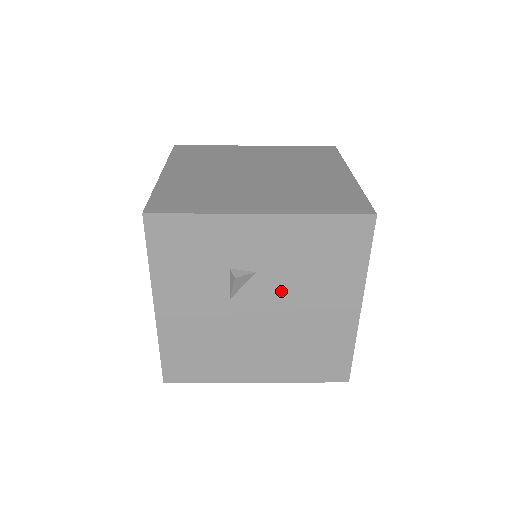
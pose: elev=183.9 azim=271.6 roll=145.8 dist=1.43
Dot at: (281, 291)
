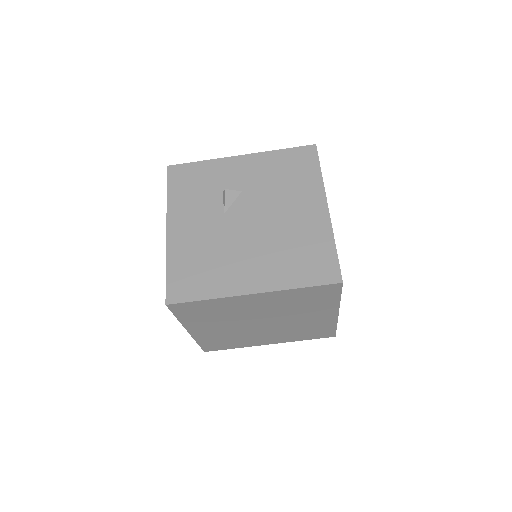
Dot at: (262, 203)
